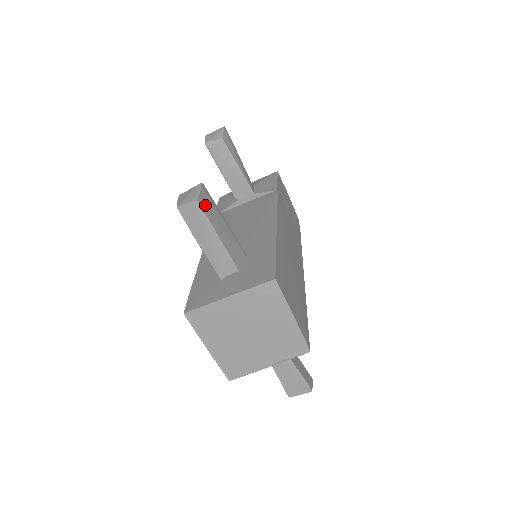
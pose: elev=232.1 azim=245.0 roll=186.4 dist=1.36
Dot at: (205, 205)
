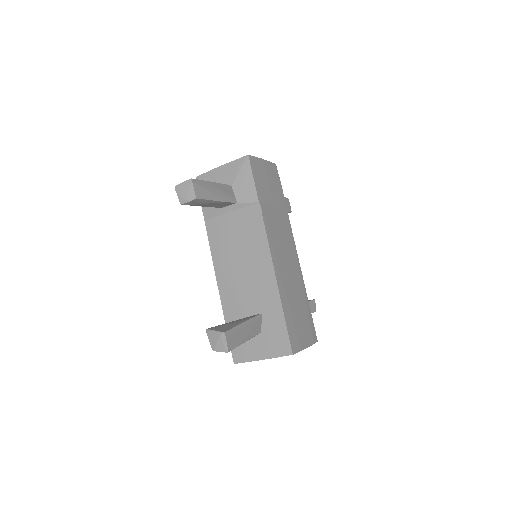
Dot at: (232, 344)
